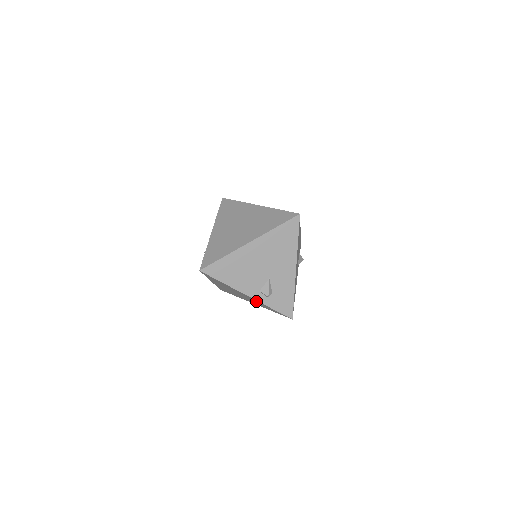
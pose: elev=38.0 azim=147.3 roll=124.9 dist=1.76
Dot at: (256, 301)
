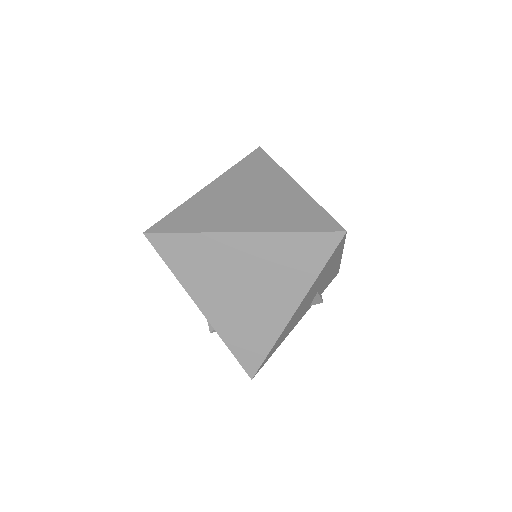
Dot at: occluded
